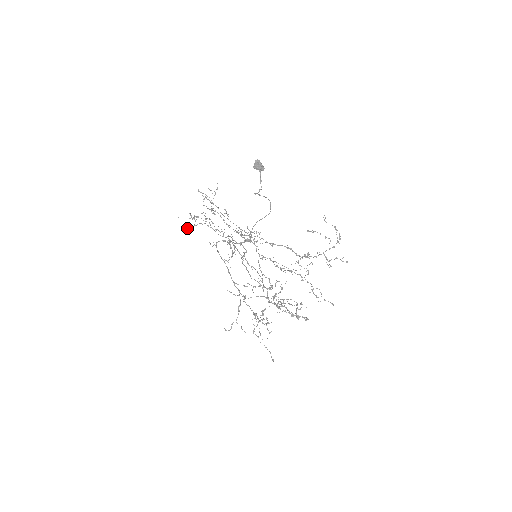
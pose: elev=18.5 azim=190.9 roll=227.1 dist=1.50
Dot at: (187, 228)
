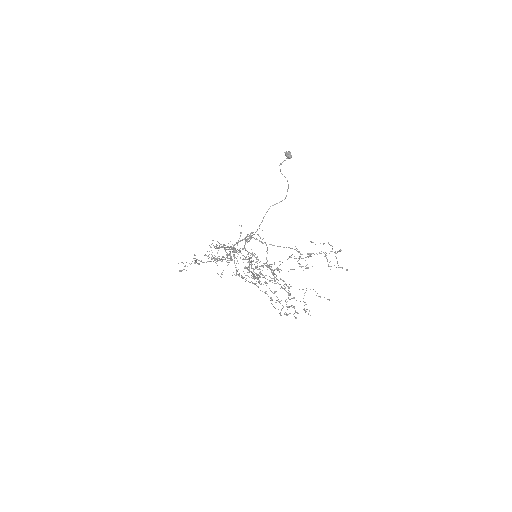
Dot at: (184, 269)
